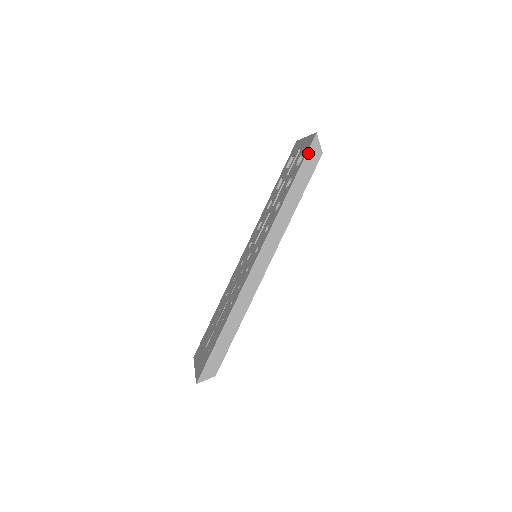
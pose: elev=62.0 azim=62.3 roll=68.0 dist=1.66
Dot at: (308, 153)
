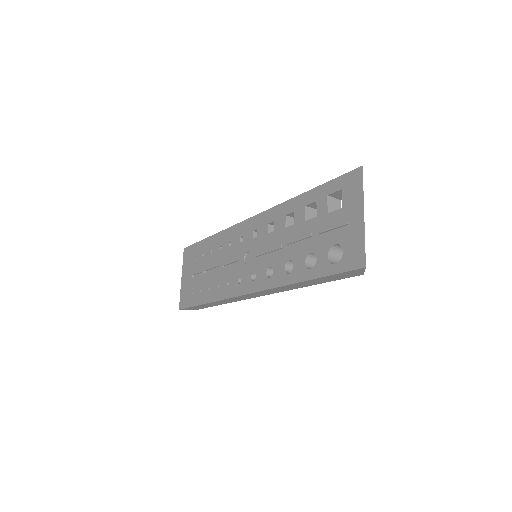
Dot at: (343, 273)
